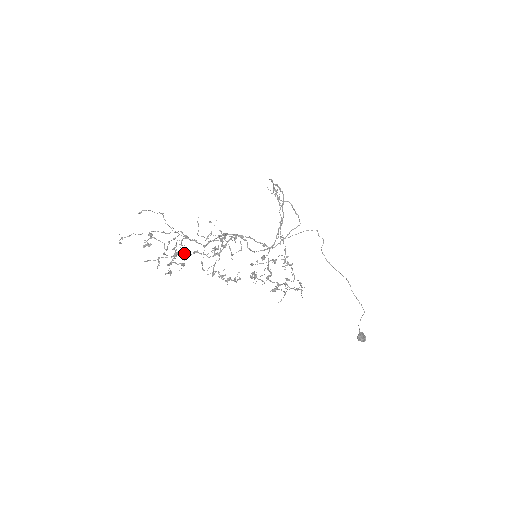
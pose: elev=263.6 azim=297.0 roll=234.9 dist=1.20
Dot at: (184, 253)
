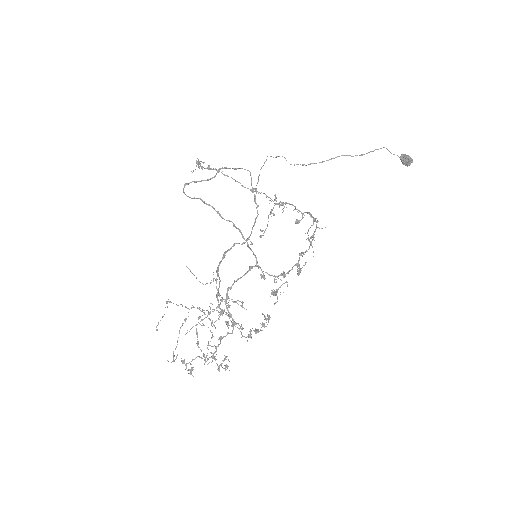
Dot at: (216, 350)
